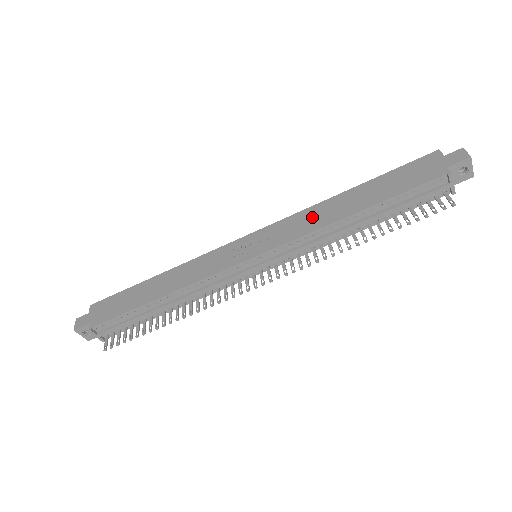
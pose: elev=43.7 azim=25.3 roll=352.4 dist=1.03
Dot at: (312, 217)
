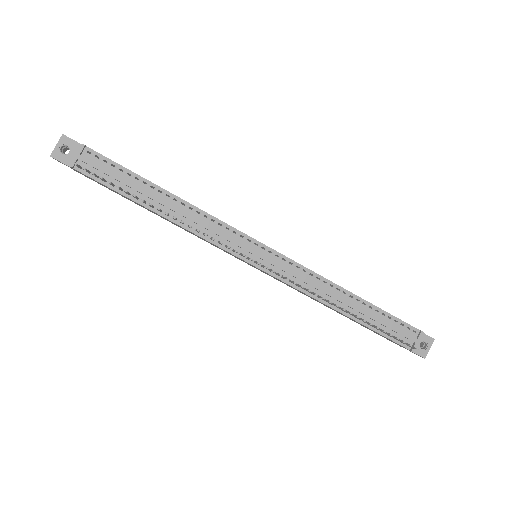
Dot at: occluded
